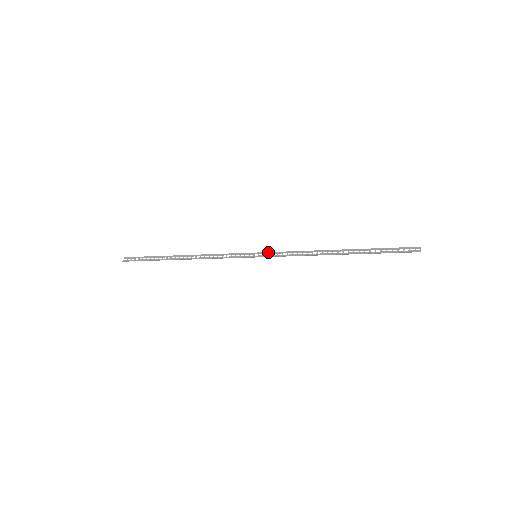
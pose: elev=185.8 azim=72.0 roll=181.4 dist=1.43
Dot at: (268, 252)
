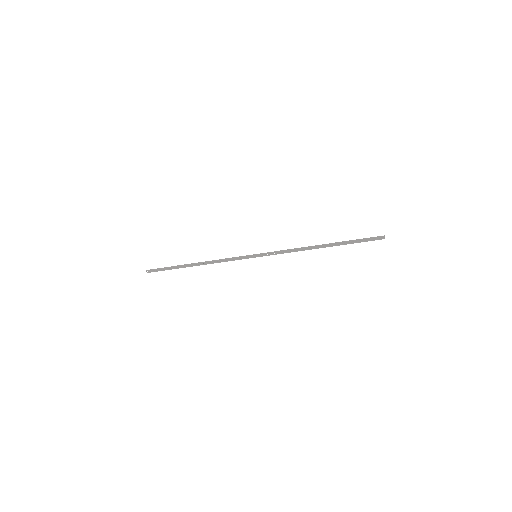
Dot at: (266, 254)
